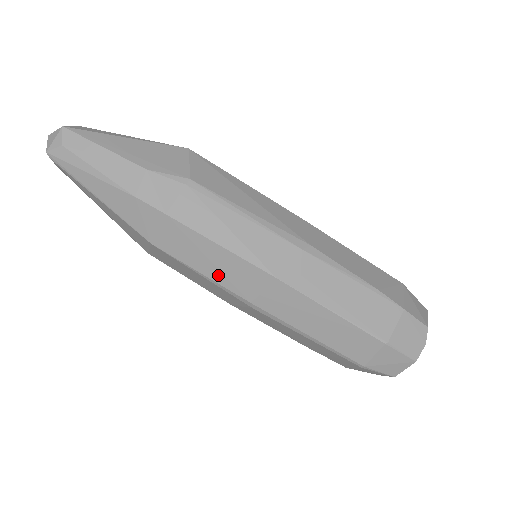
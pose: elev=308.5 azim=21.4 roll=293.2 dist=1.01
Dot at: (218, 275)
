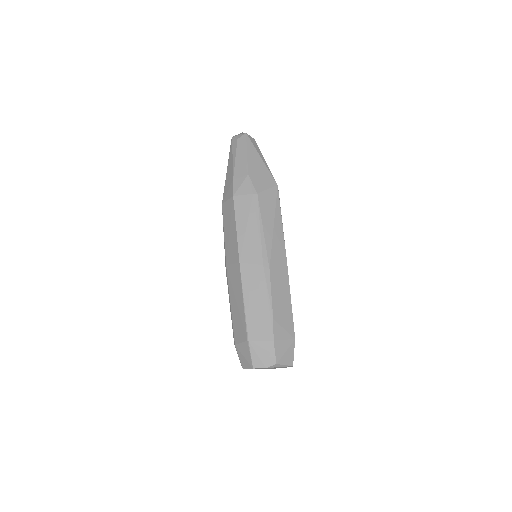
Dot at: (227, 240)
